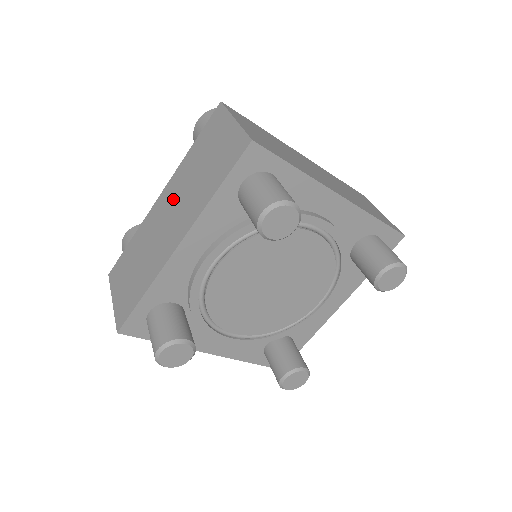
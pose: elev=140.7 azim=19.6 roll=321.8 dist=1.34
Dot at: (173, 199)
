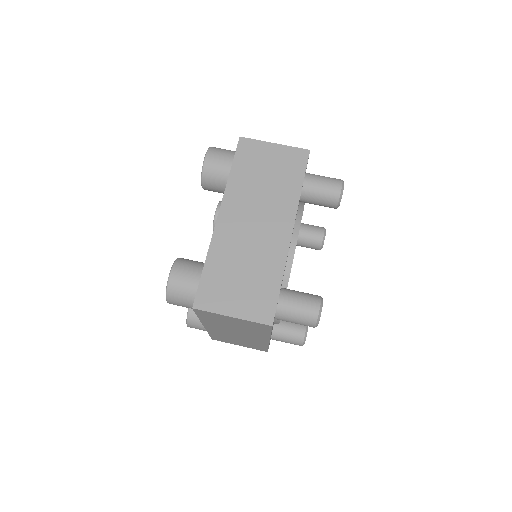
Dot at: (246, 210)
